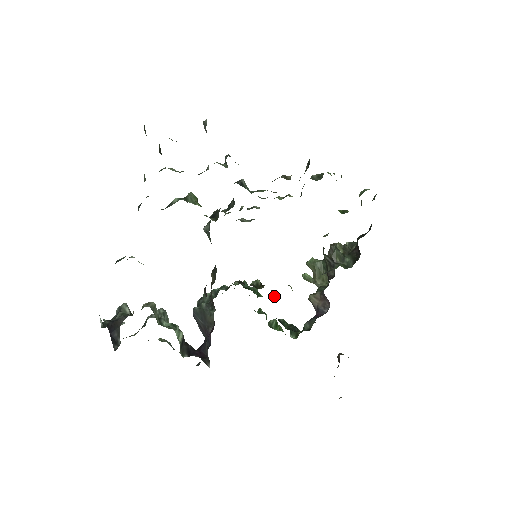
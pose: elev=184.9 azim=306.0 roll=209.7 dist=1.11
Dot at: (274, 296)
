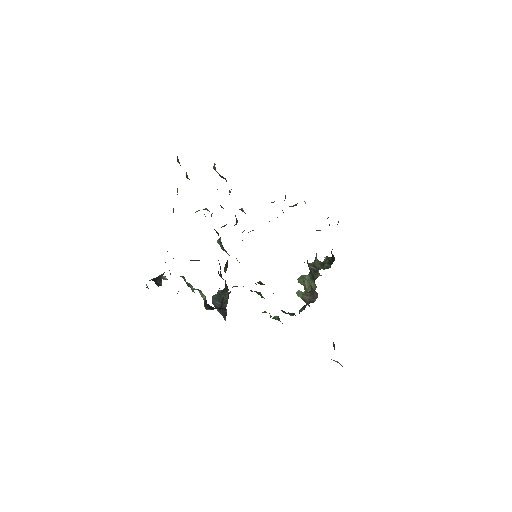
Dot at: occluded
